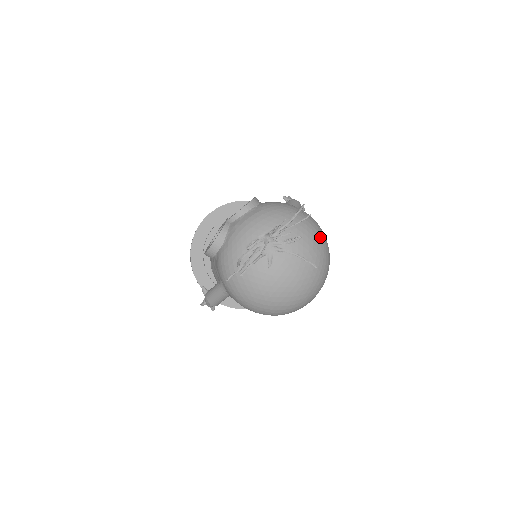
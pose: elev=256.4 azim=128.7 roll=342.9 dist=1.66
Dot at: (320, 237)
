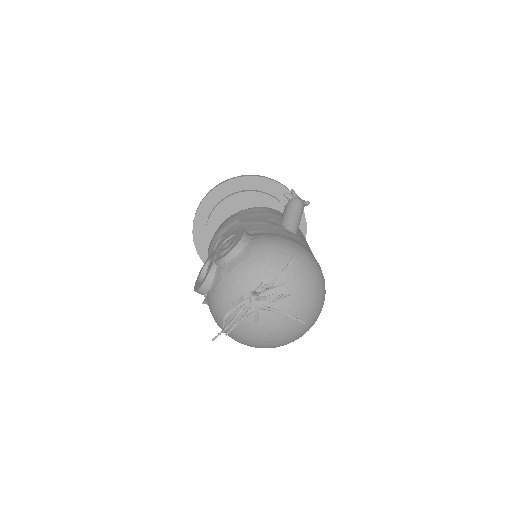
Dot at: (313, 282)
